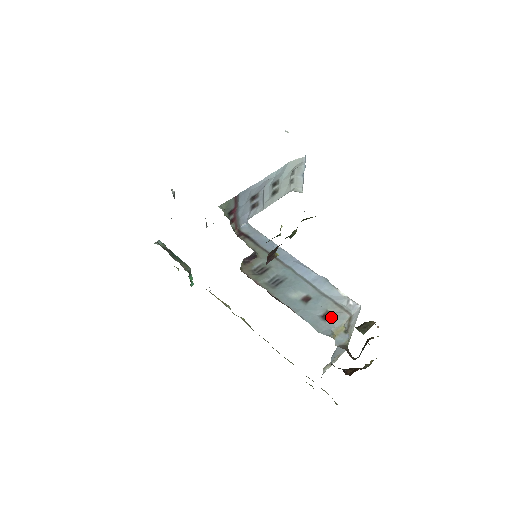
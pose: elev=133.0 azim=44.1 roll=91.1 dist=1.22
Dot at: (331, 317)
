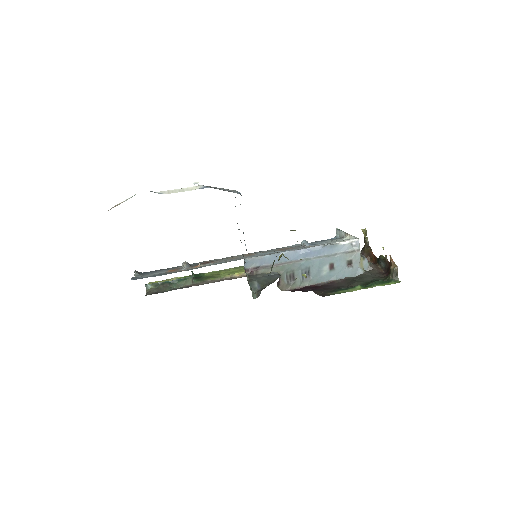
Dot at: (353, 262)
